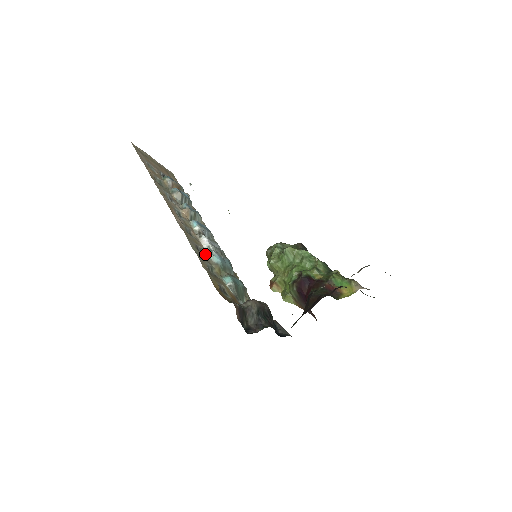
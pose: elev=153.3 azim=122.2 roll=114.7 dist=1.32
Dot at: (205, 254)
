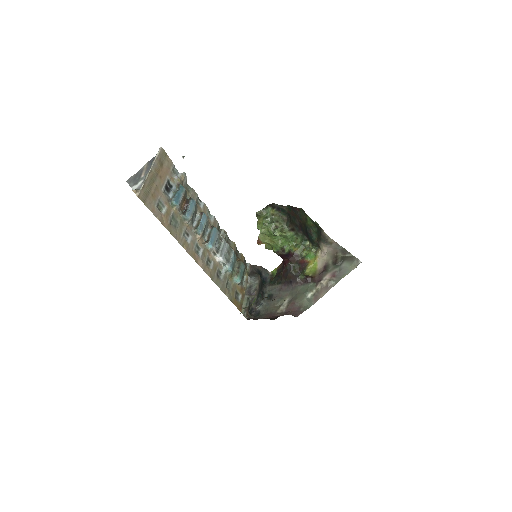
Dot at: (222, 272)
